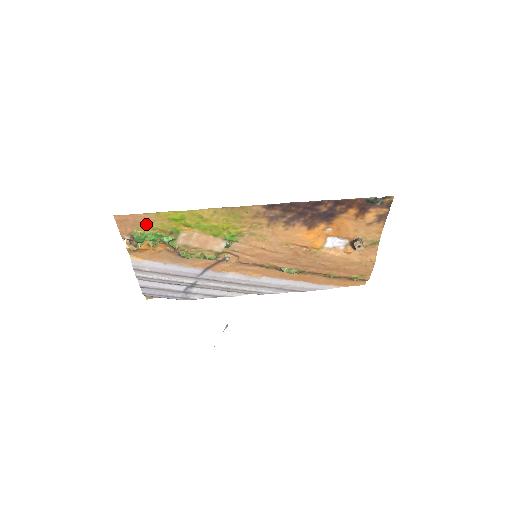
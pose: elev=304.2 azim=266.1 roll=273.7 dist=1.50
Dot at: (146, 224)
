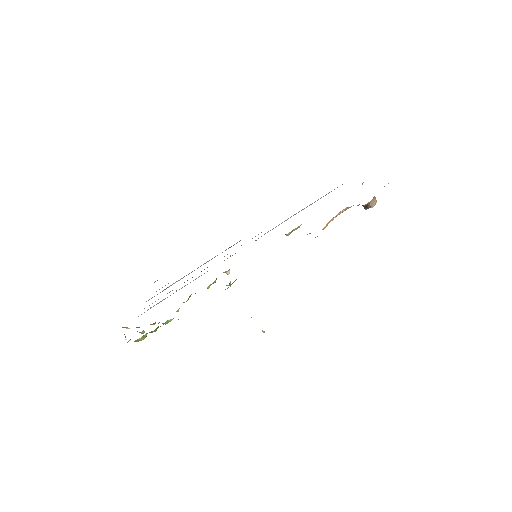
Dot at: occluded
